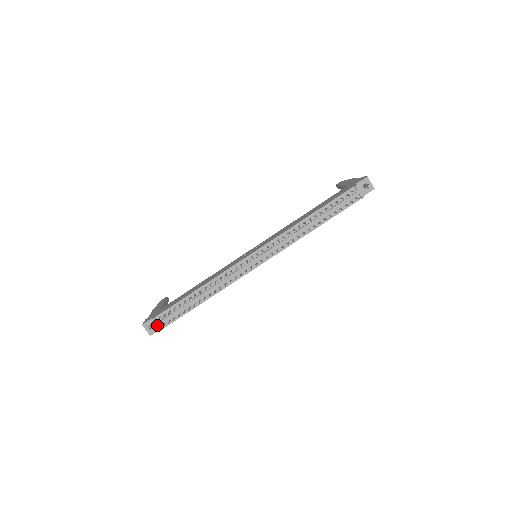
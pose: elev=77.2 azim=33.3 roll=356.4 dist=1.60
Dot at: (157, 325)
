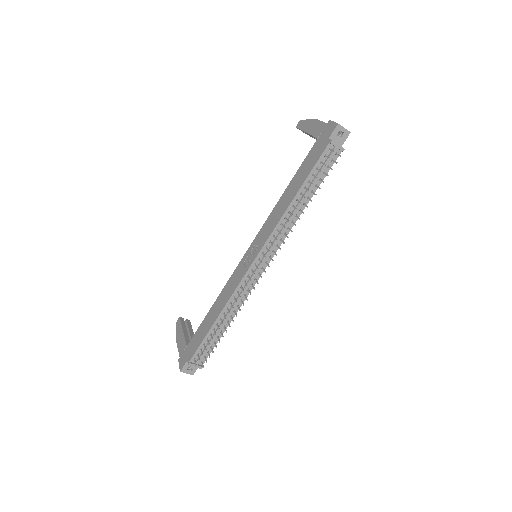
Dot at: occluded
